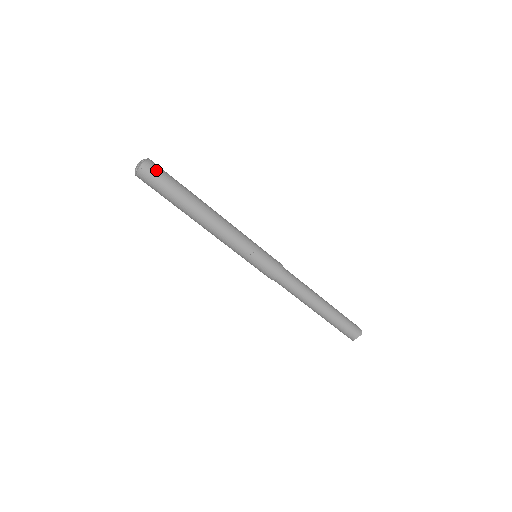
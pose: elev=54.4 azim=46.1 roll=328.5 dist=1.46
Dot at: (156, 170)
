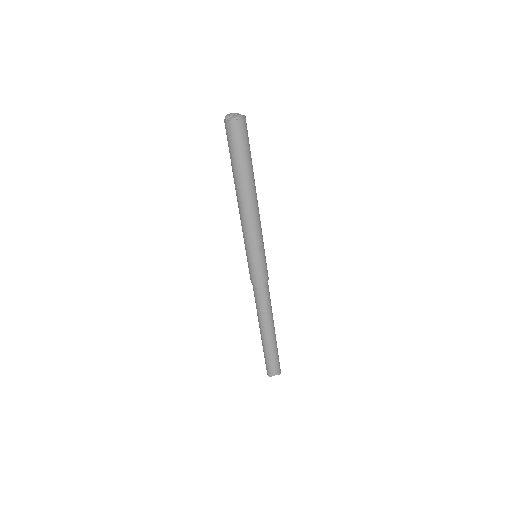
Dot at: (246, 129)
